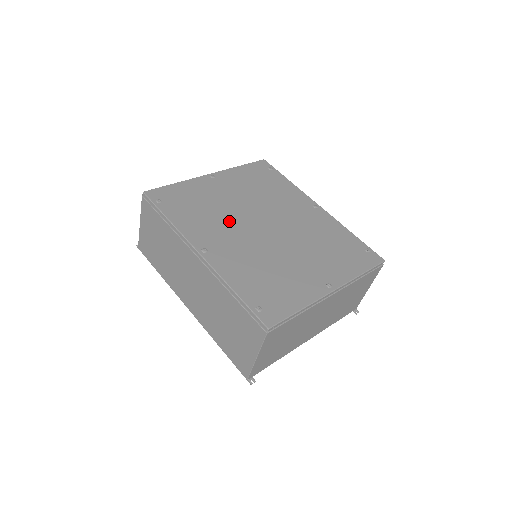
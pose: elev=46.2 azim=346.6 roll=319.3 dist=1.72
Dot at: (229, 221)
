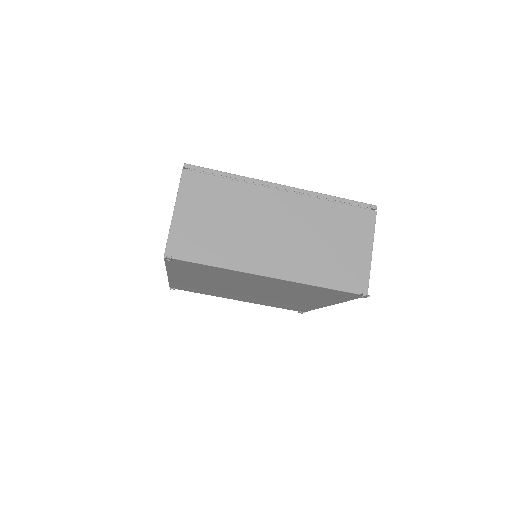
Dot at: occluded
